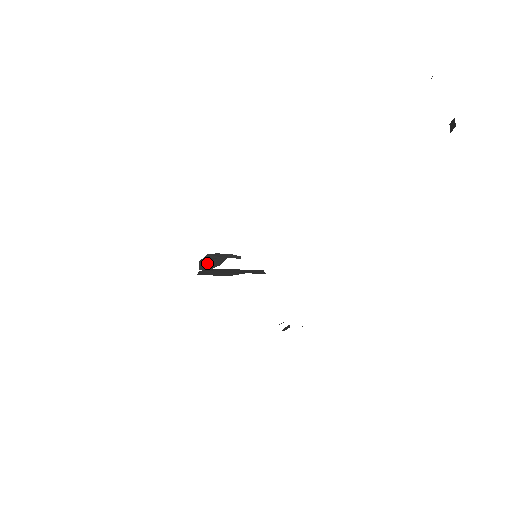
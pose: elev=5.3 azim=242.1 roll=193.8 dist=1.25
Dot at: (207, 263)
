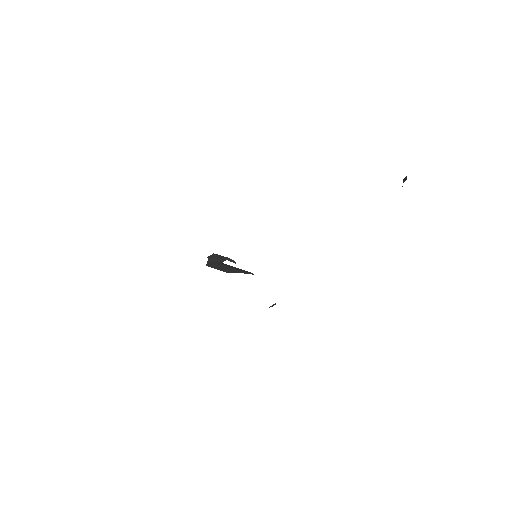
Dot at: (213, 259)
